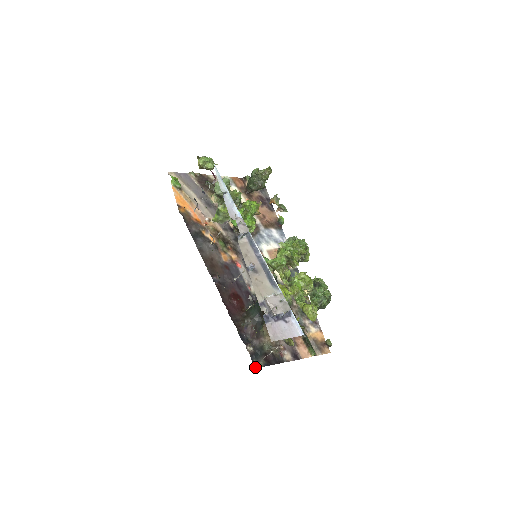
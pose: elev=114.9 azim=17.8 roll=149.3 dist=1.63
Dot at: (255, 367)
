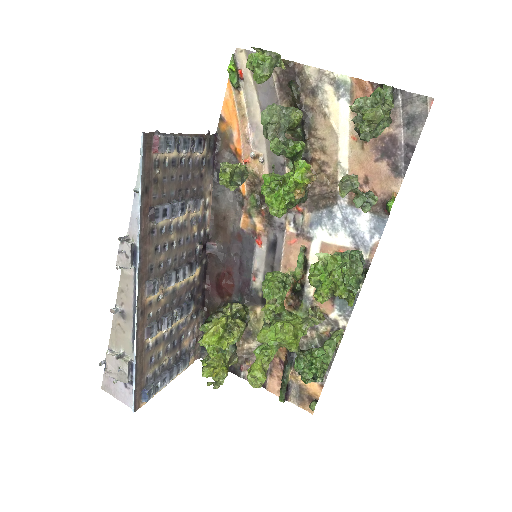
Dot at: (202, 357)
